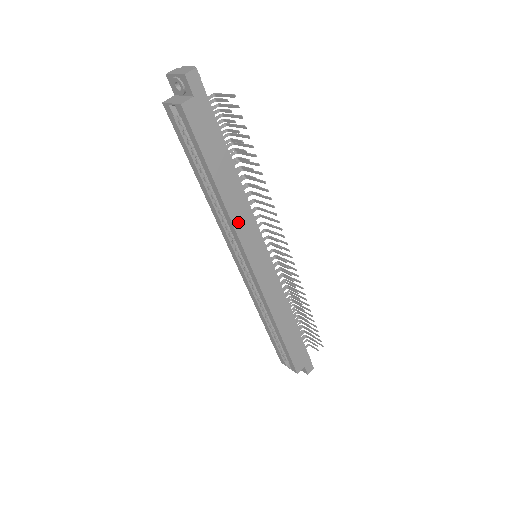
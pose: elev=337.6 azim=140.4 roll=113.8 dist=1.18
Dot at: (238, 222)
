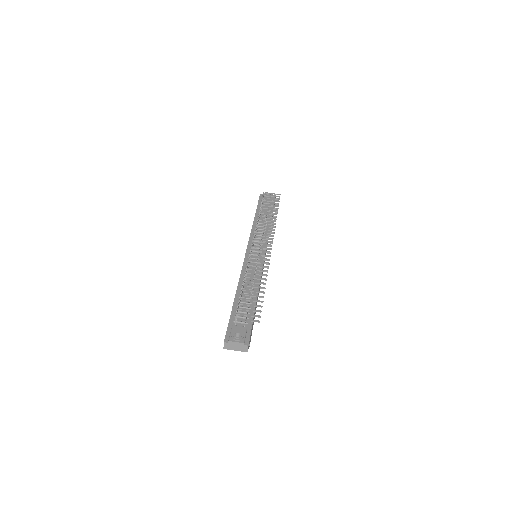
Dot at: occluded
